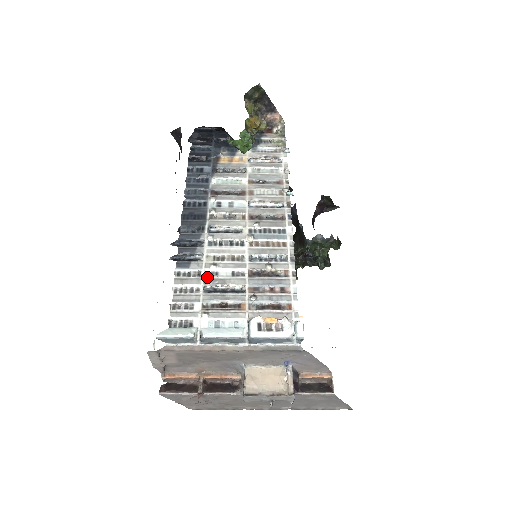
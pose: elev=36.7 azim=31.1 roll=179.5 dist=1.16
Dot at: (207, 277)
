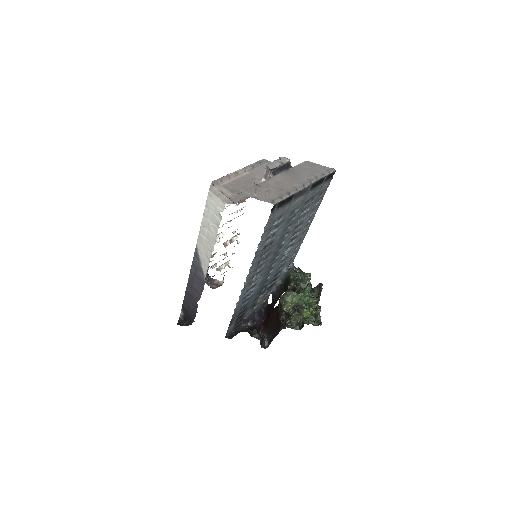
Dot at: occluded
